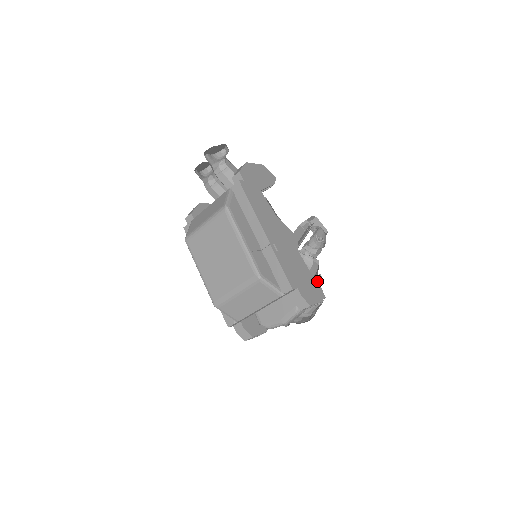
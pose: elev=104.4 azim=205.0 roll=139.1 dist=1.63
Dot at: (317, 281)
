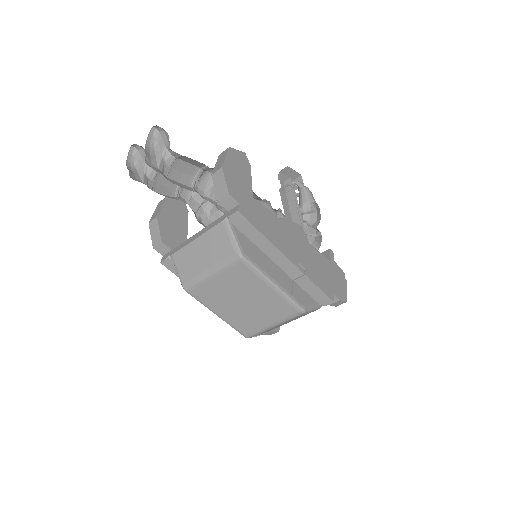
Dot at: (333, 262)
